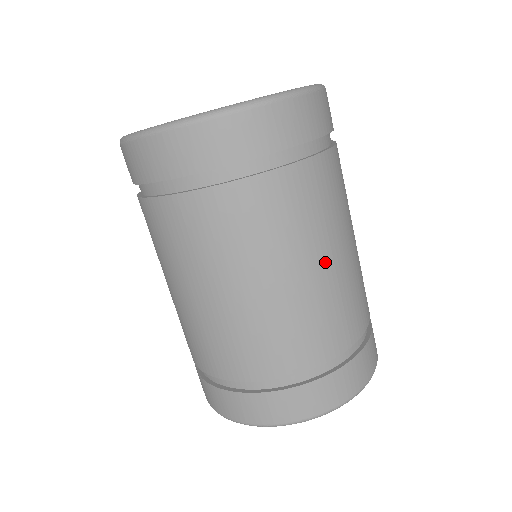
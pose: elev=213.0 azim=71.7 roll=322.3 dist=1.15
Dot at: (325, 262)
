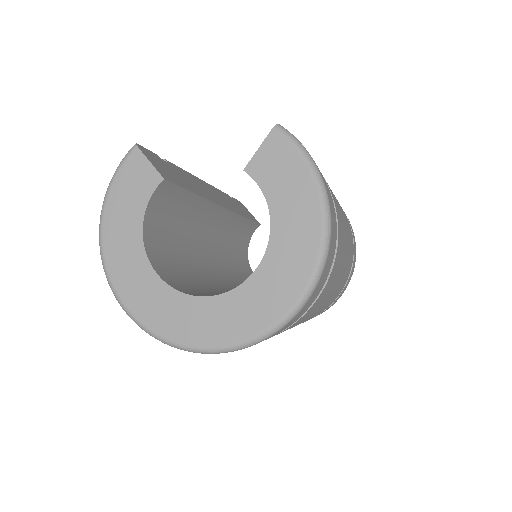
Dot at: (325, 303)
